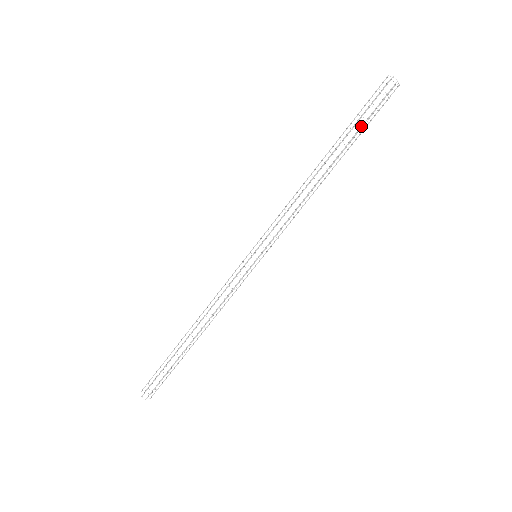
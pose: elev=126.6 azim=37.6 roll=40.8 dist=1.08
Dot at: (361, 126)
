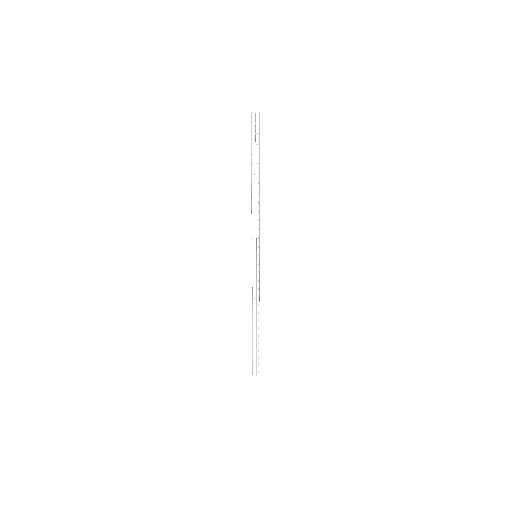
Dot at: (259, 149)
